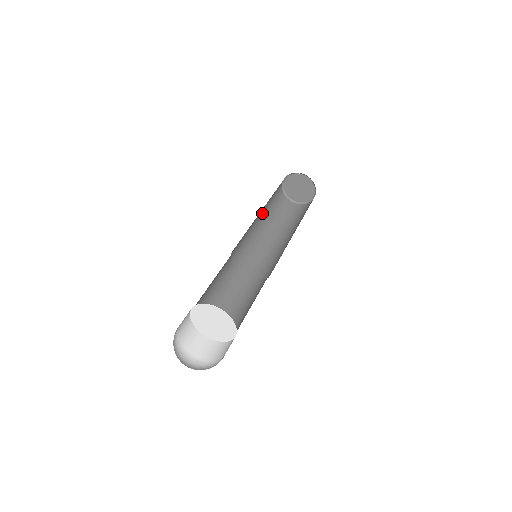
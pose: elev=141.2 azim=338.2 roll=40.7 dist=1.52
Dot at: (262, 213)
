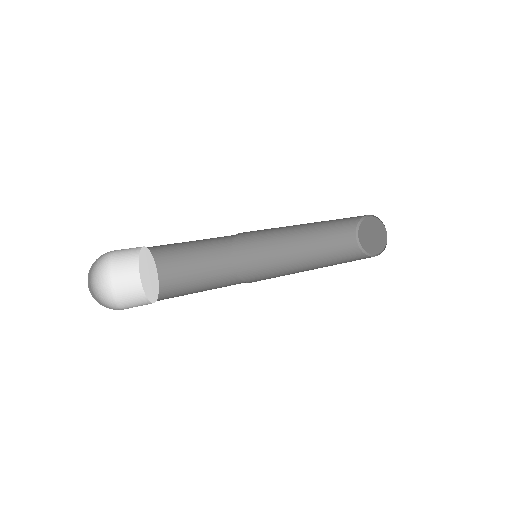
Dot at: (312, 225)
